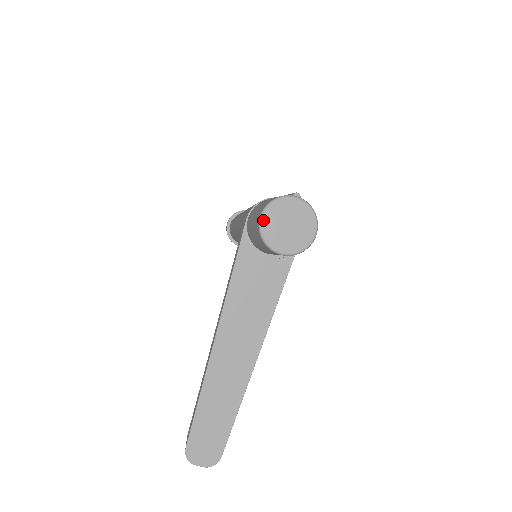
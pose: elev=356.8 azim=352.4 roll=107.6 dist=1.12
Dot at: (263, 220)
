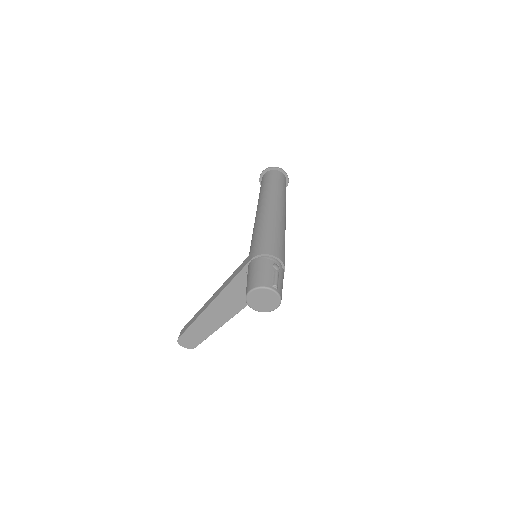
Dot at: (250, 294)
